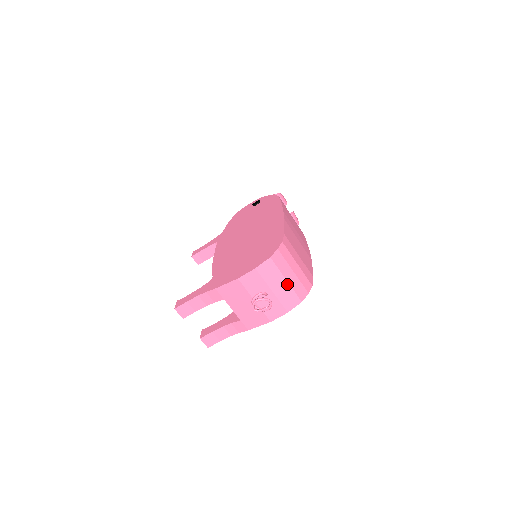
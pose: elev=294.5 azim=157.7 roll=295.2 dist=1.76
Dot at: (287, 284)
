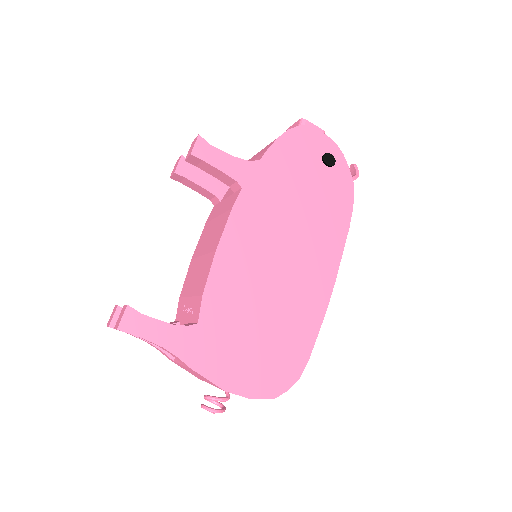
Dot at: occluded
